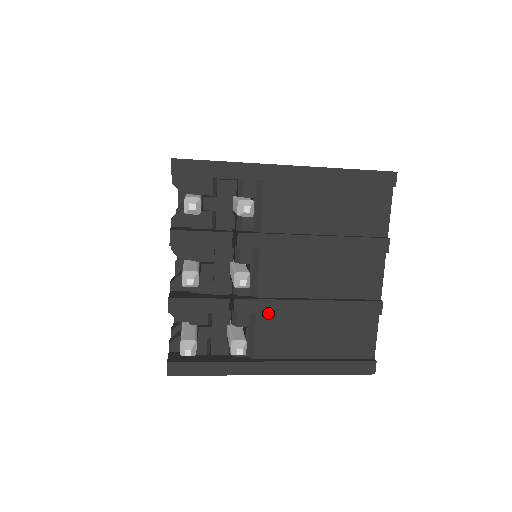
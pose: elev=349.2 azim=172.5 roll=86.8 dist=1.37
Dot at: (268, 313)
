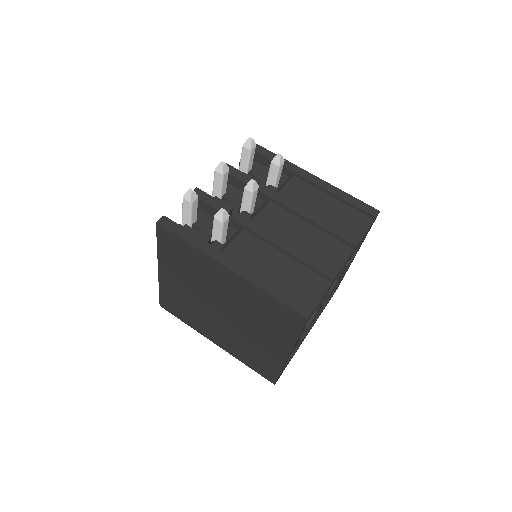
Dot at: (252, 230)
